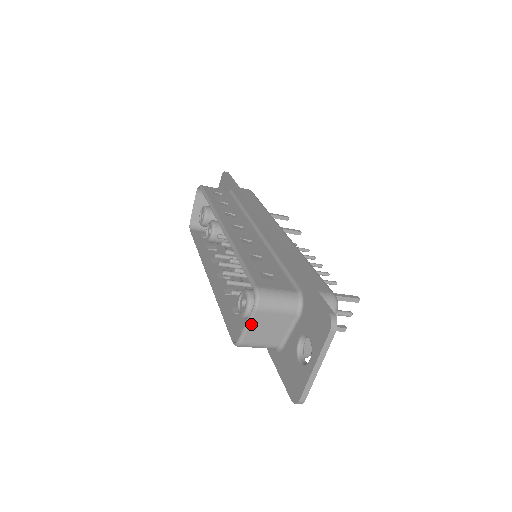
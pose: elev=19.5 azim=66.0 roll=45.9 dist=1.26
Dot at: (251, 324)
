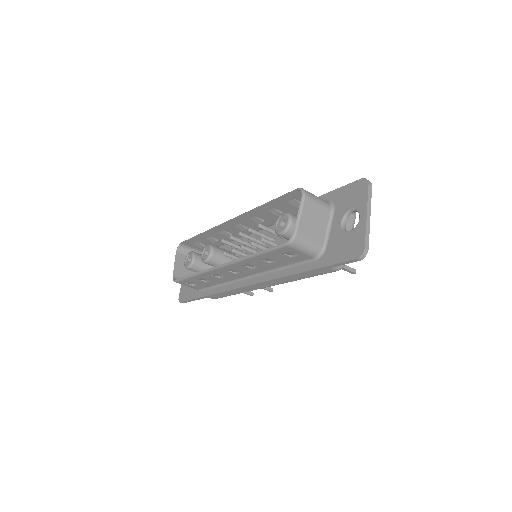
Dot at: (302, 212)
